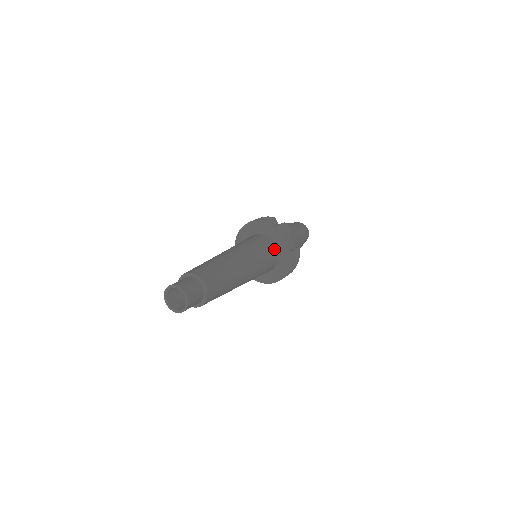
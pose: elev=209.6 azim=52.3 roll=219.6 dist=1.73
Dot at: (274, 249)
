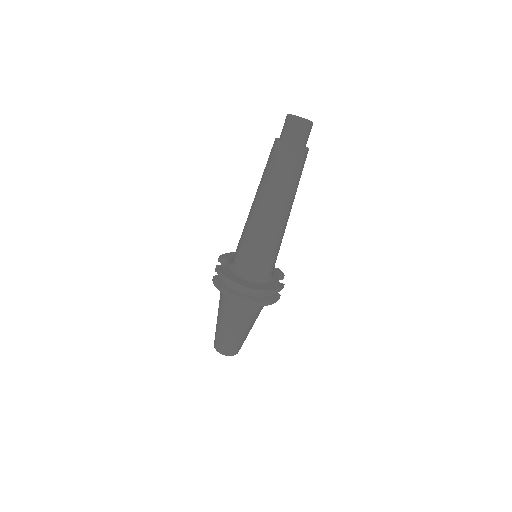
Dot at: (274, 266)
